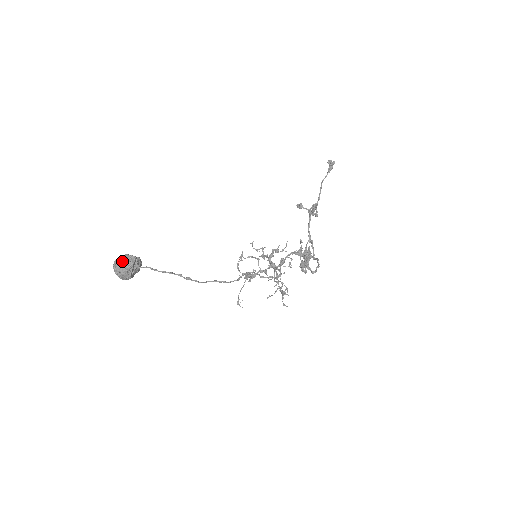
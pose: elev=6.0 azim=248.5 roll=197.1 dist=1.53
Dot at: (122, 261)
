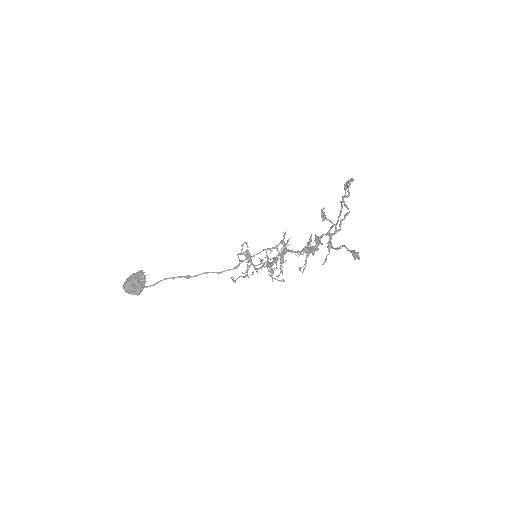
Dot at: (129, 293)
